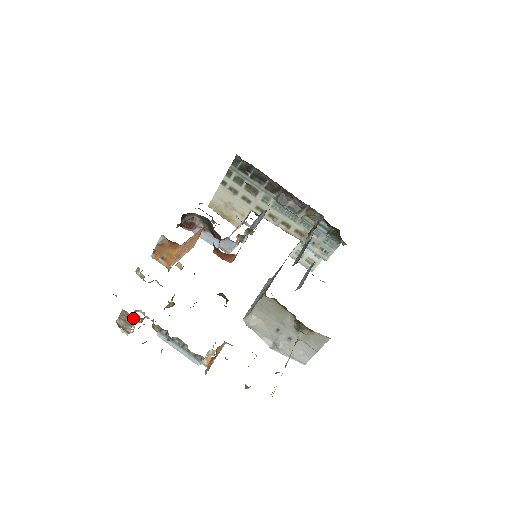
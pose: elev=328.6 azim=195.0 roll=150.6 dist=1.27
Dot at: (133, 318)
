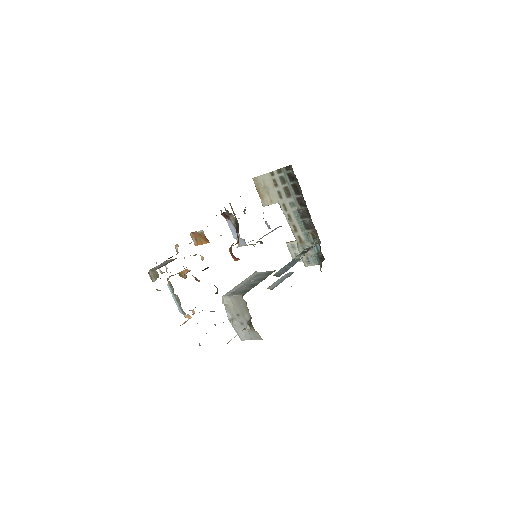
Dot at: (159, 269)
